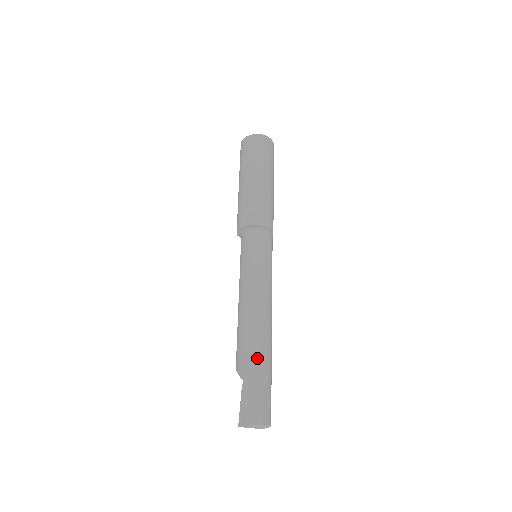
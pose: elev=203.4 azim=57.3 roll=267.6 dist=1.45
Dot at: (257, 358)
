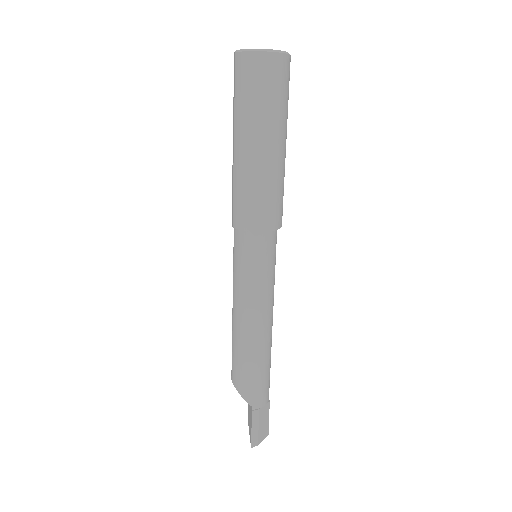
Dot at: (266, 383)
